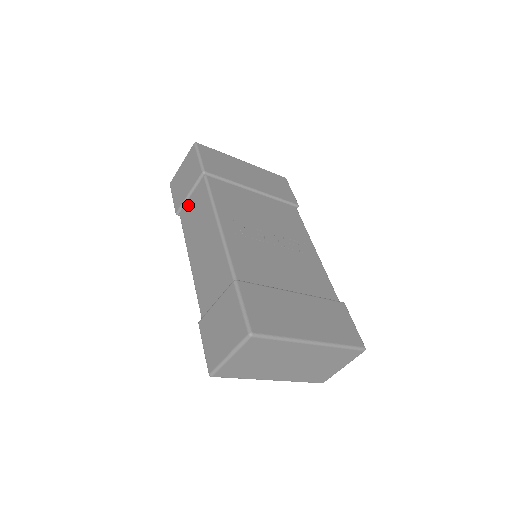
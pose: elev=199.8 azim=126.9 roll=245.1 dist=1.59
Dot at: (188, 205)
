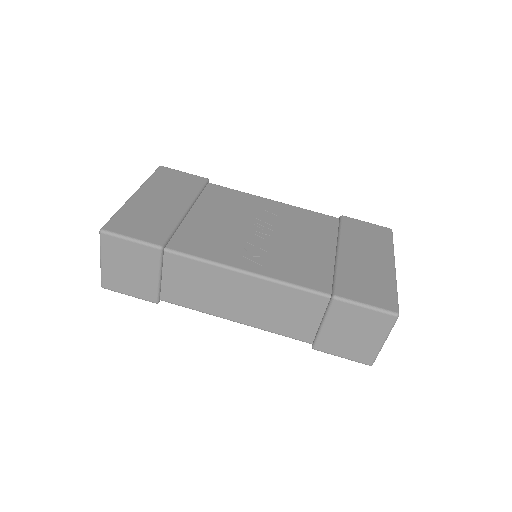
Dot at: (168, 286)
